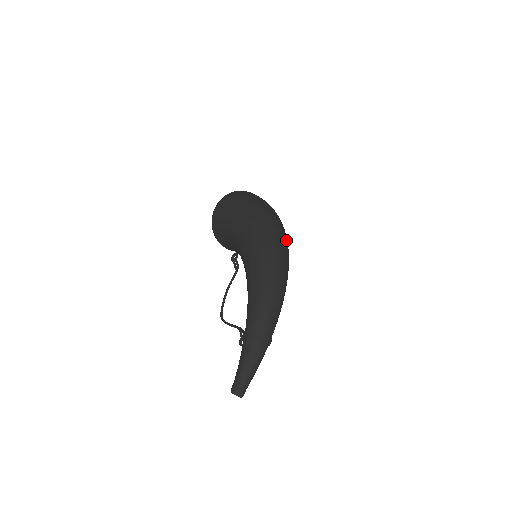
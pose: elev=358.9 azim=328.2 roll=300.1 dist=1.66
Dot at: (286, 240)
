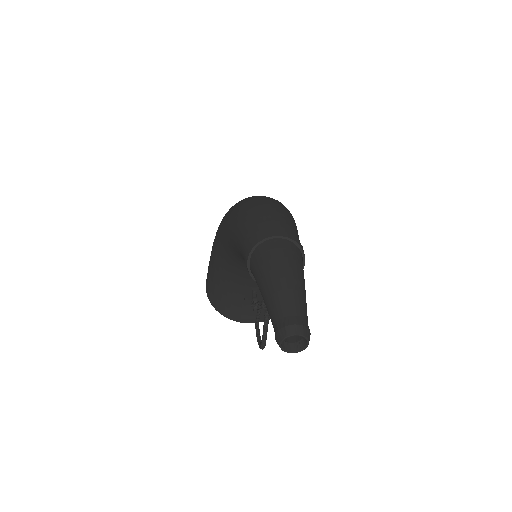
Dot at: occluded
